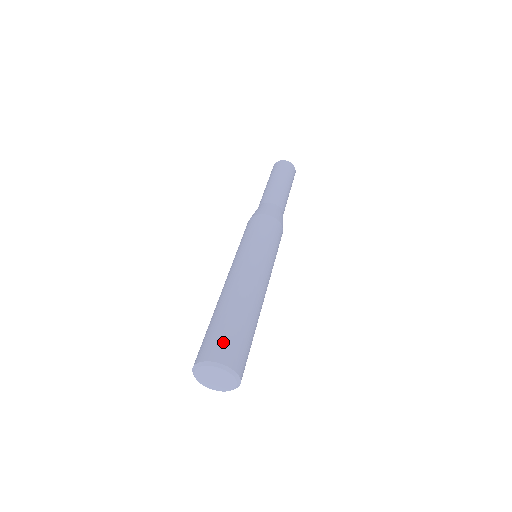
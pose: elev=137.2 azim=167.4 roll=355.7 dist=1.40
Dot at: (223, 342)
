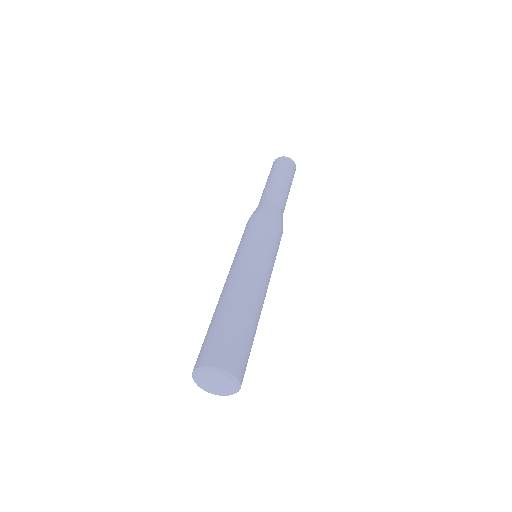
Dot at: (219, 346)
